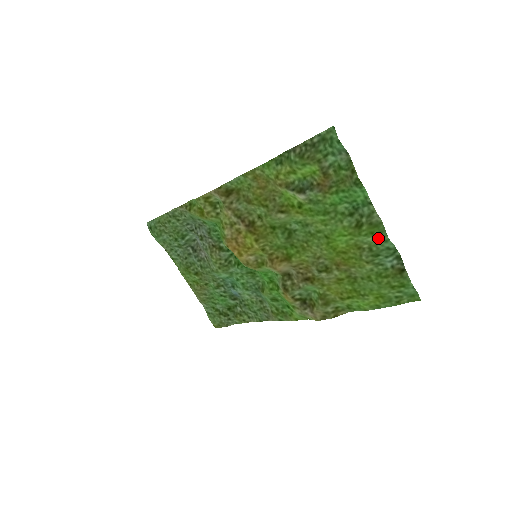
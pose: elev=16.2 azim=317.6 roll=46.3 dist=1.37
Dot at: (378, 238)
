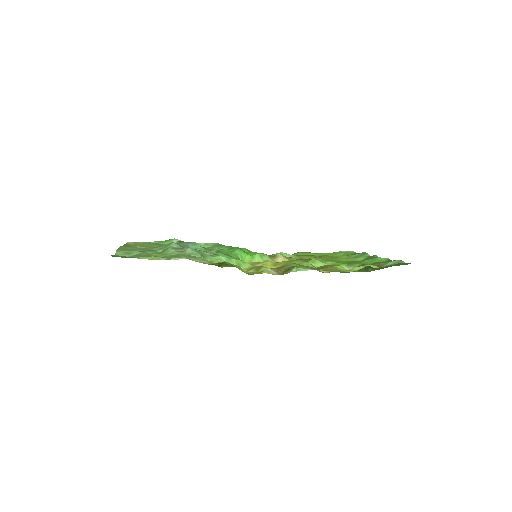
Dot at: (366, 258)
